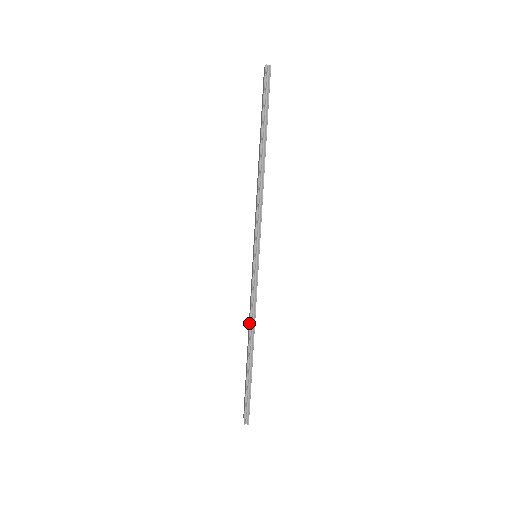
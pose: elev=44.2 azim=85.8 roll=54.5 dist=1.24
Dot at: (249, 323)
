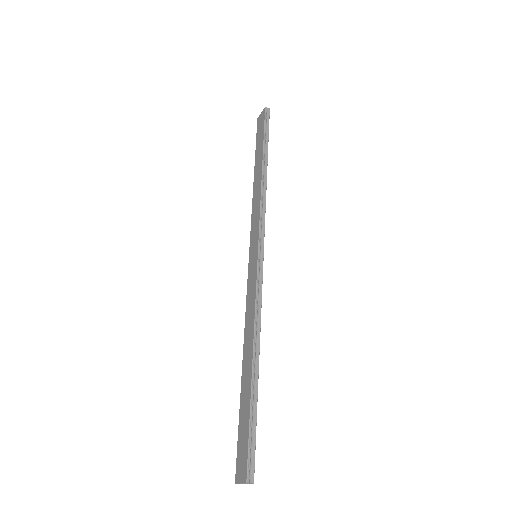
Dot at: (251, 327)
